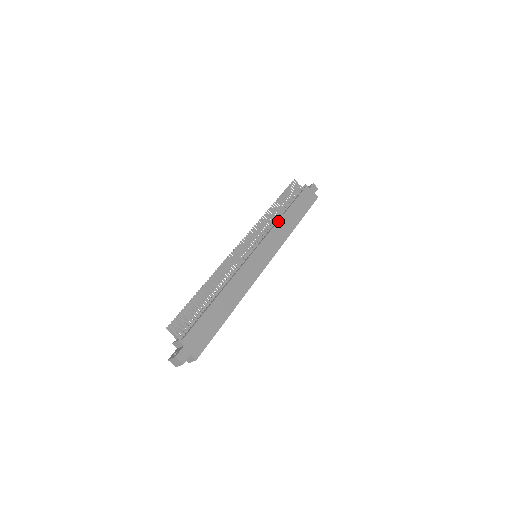
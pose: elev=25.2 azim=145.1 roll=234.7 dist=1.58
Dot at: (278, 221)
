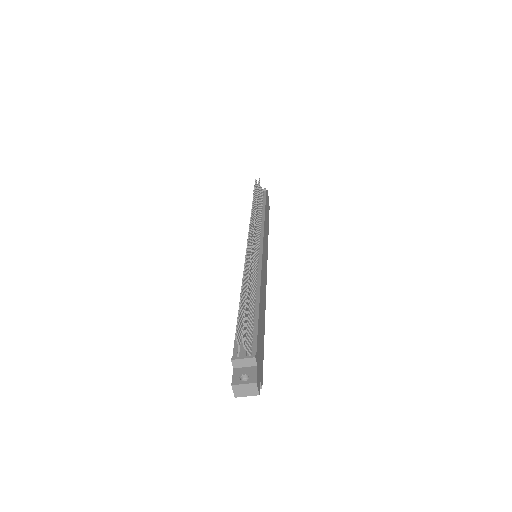
Dot at: (264, 221)
